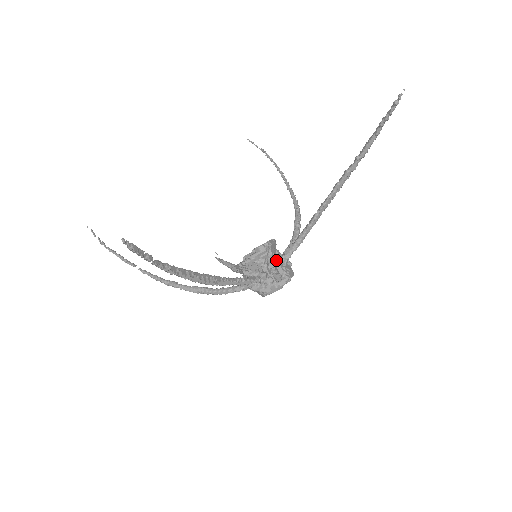
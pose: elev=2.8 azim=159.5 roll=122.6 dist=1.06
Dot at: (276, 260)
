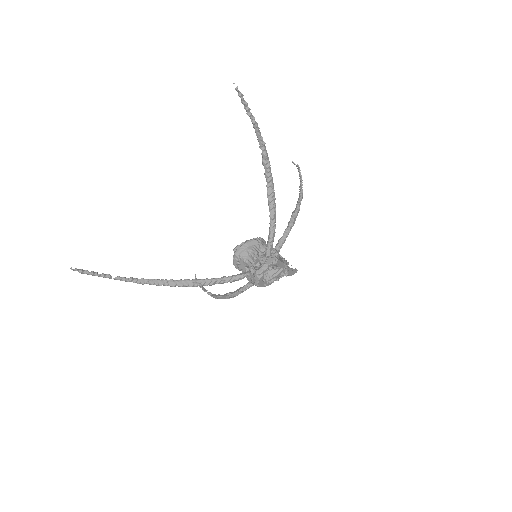
Dot at: (261, 254)
